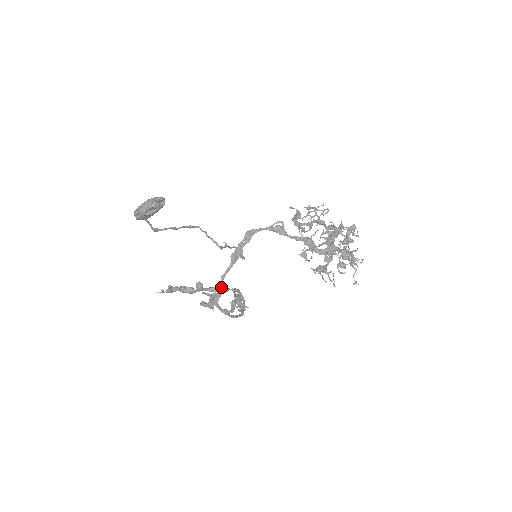
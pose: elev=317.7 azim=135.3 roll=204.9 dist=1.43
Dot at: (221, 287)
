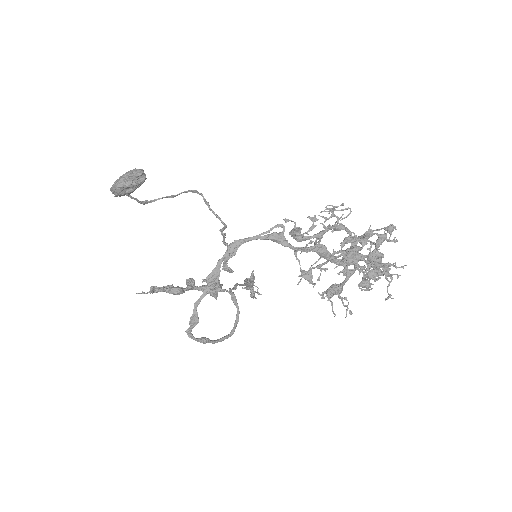
Dot at: (193, 319)
